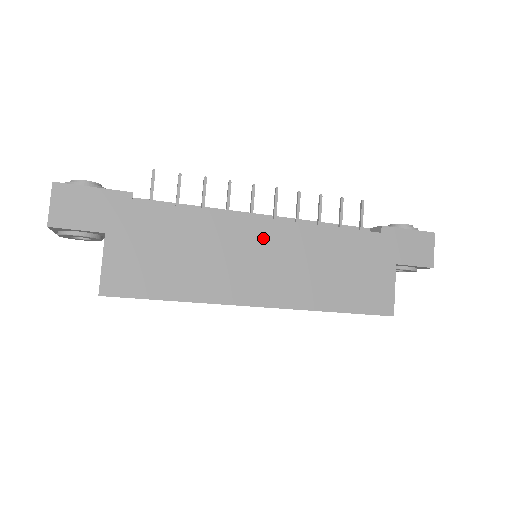
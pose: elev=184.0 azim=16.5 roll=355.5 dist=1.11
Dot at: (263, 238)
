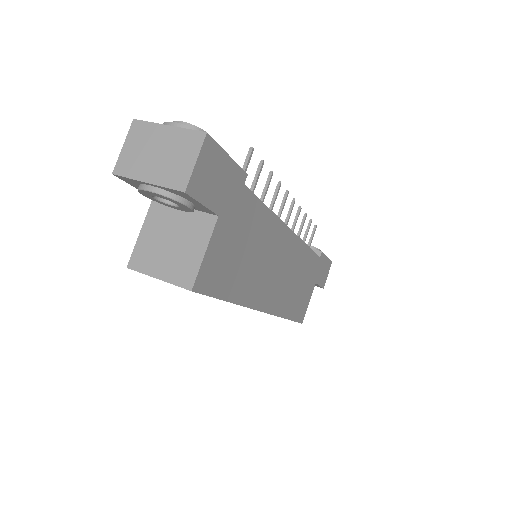
Dot at: (285, 248)
